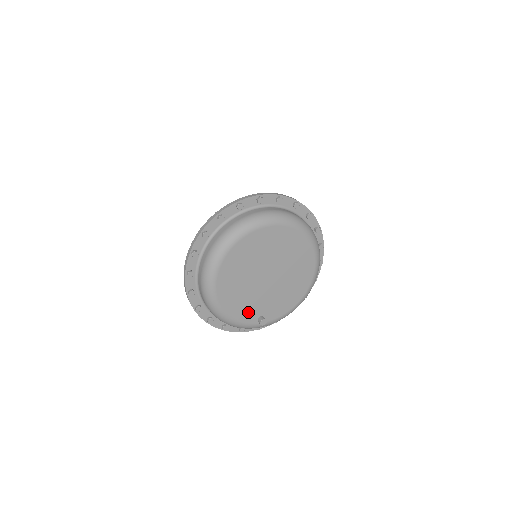
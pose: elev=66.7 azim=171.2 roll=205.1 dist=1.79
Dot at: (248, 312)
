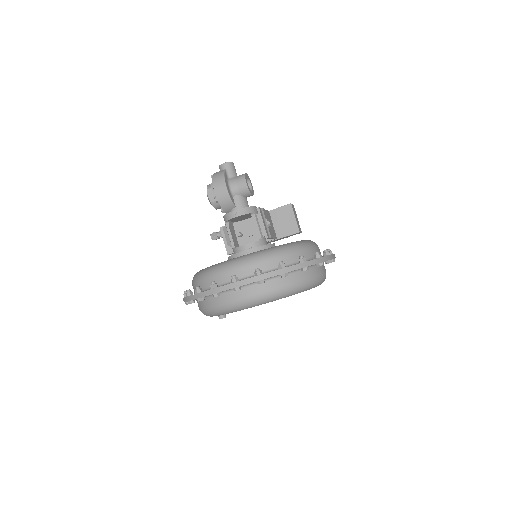
Dot at: occluded
